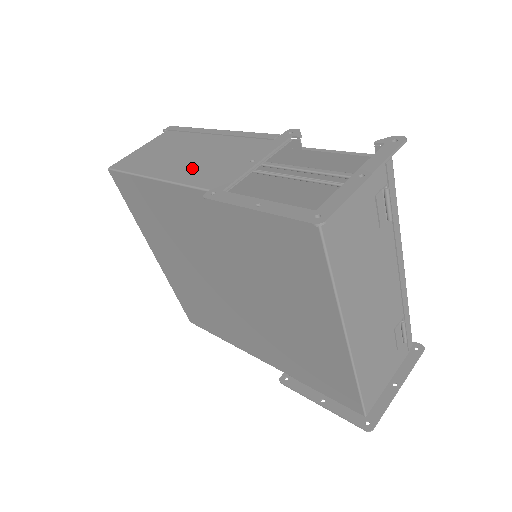
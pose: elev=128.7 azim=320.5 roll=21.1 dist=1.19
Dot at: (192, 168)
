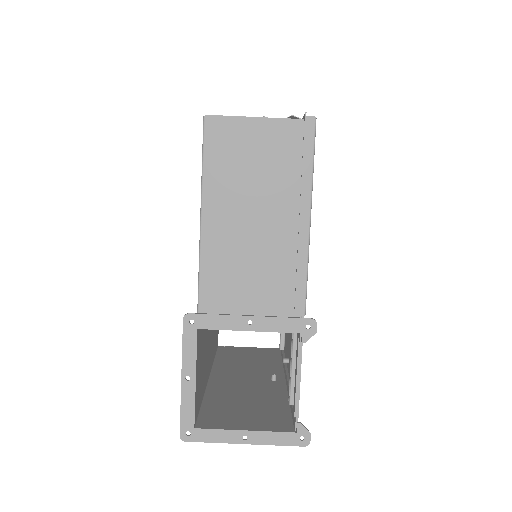
Dot at: (228, 254)
